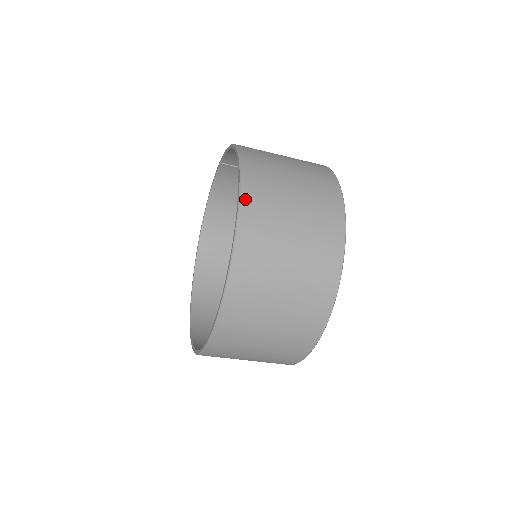
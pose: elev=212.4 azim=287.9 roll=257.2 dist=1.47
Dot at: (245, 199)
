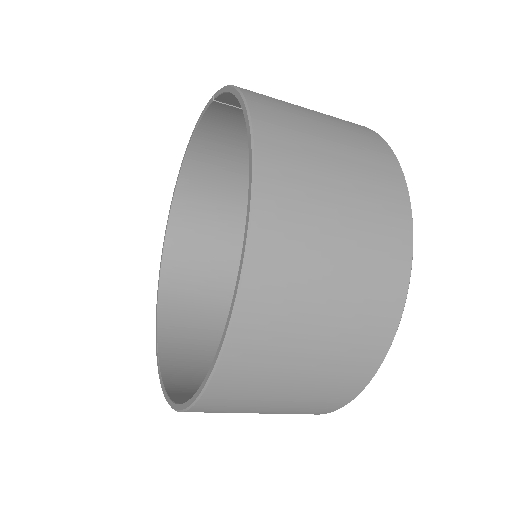
Dot at: (258, 234)
